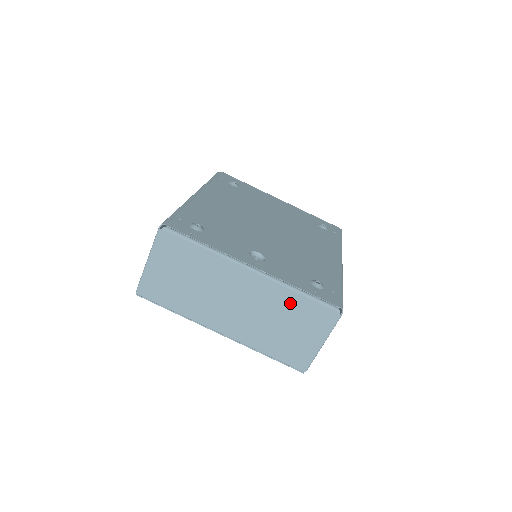
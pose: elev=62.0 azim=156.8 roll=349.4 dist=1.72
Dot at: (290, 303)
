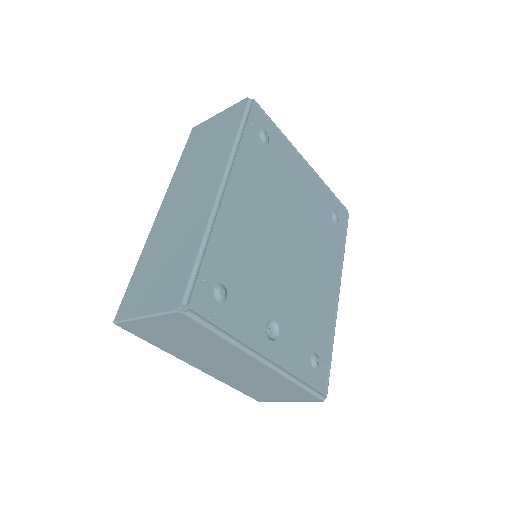
Dot at: (284, 385)
